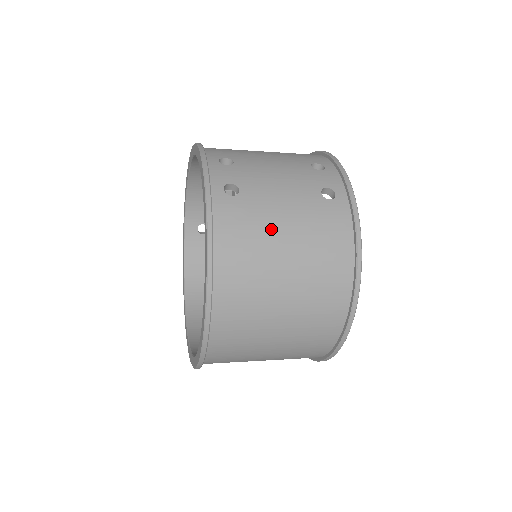
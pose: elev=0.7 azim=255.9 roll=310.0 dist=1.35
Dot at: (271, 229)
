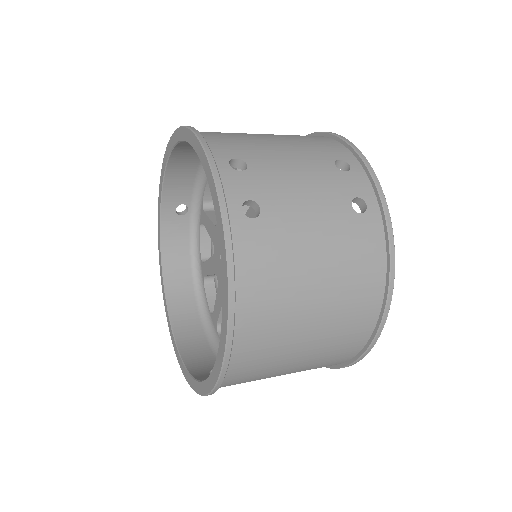
Dot at: (299, 258)
